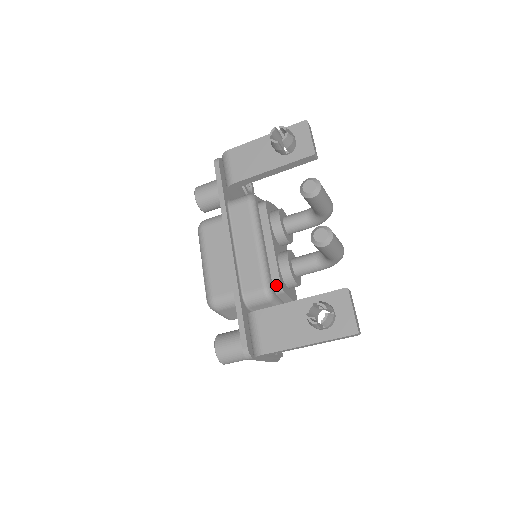
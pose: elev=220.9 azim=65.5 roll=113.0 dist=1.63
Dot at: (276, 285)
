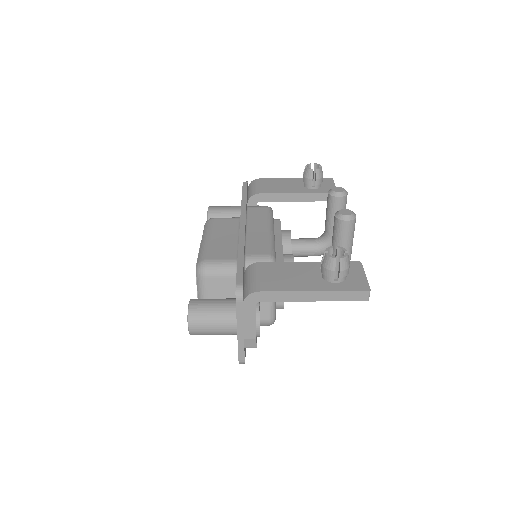
Dot at: occluded
